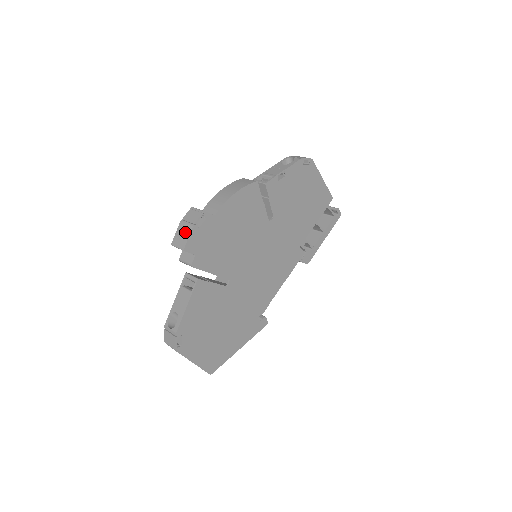
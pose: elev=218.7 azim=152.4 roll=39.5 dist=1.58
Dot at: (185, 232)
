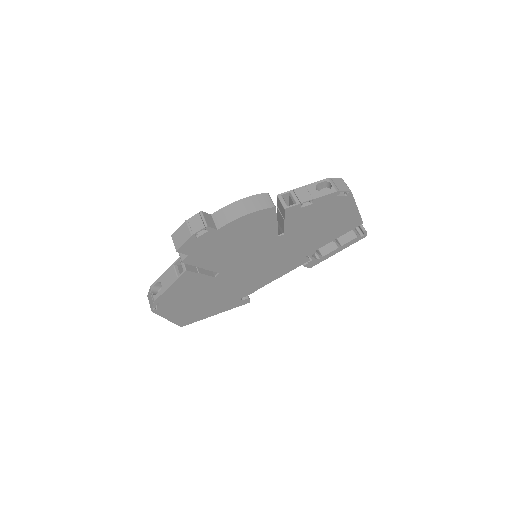
Dot at: (184, 235)
